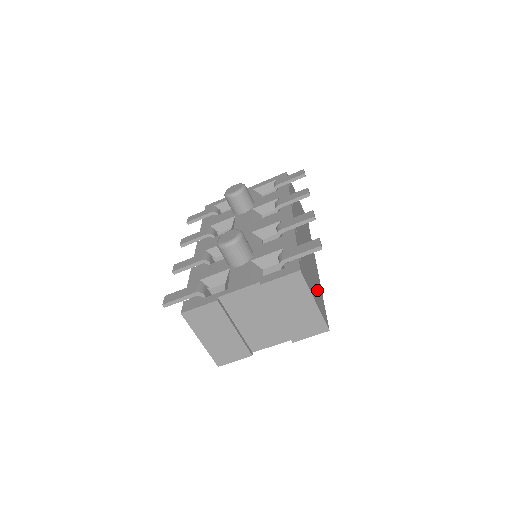
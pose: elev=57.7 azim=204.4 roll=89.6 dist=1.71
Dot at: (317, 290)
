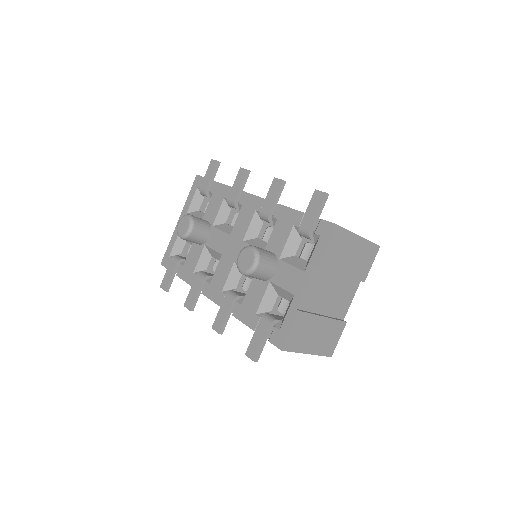
Dot at: occluded
